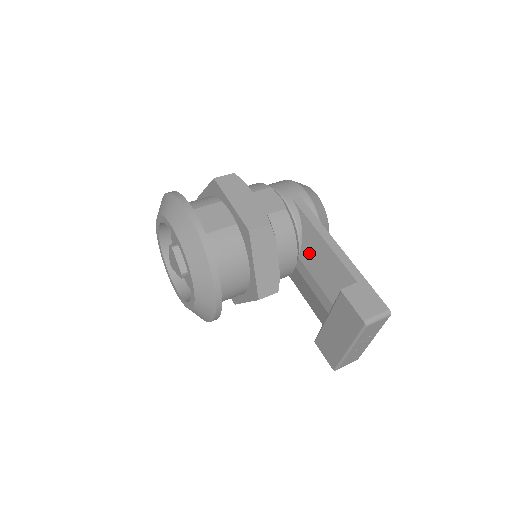
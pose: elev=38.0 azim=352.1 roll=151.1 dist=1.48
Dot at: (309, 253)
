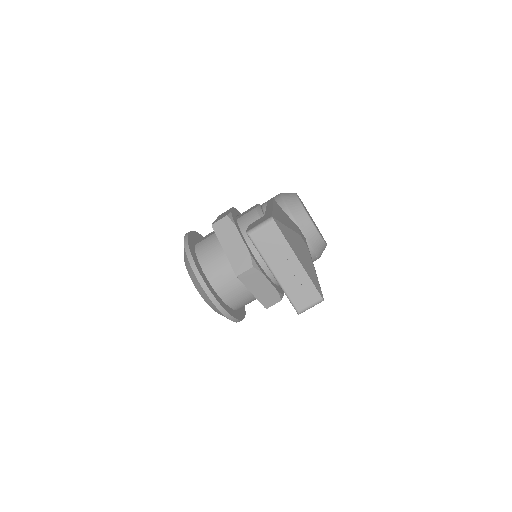
Dot at: occluded
